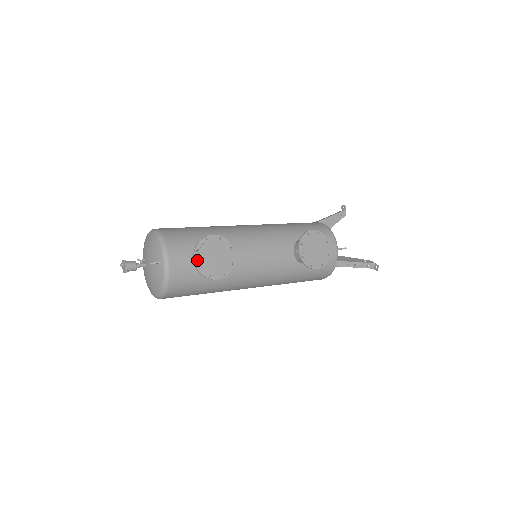
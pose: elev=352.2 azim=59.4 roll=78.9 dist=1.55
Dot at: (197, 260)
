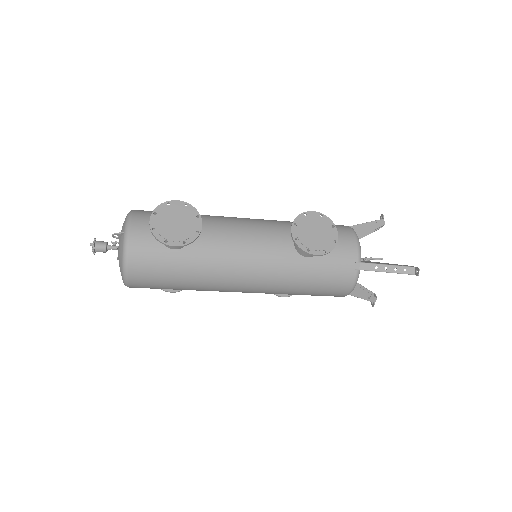
Dot at: (153, 223)
